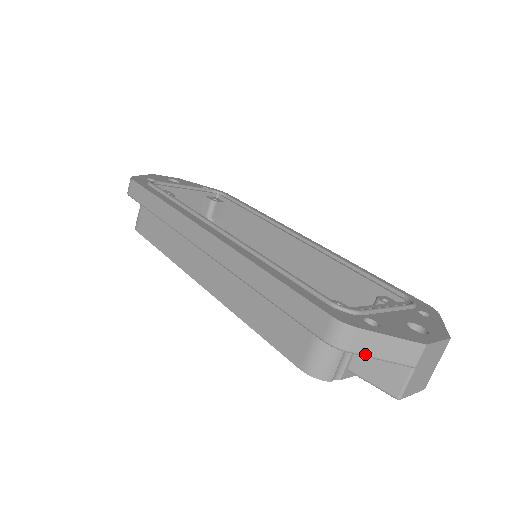
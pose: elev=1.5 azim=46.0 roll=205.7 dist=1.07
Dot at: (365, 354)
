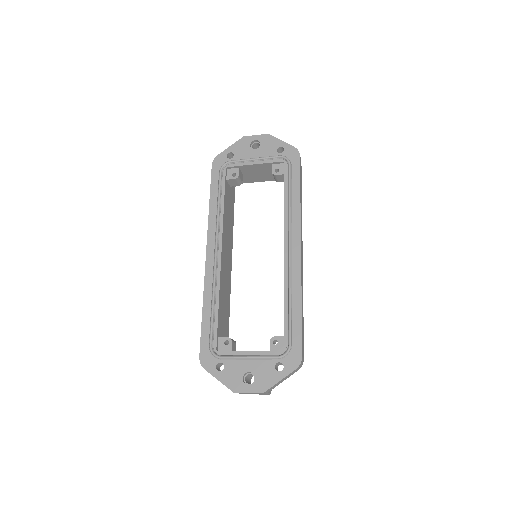
Dot at: occluded
